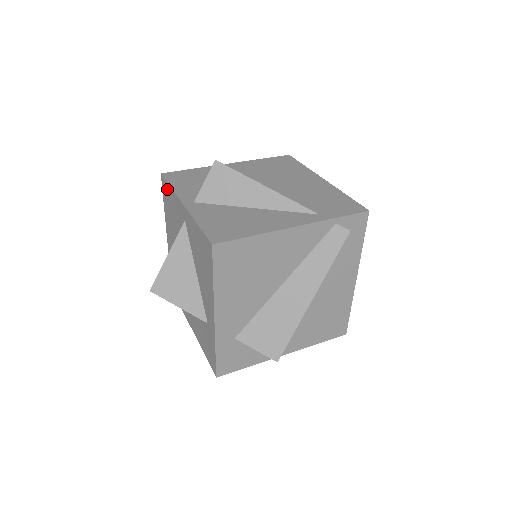
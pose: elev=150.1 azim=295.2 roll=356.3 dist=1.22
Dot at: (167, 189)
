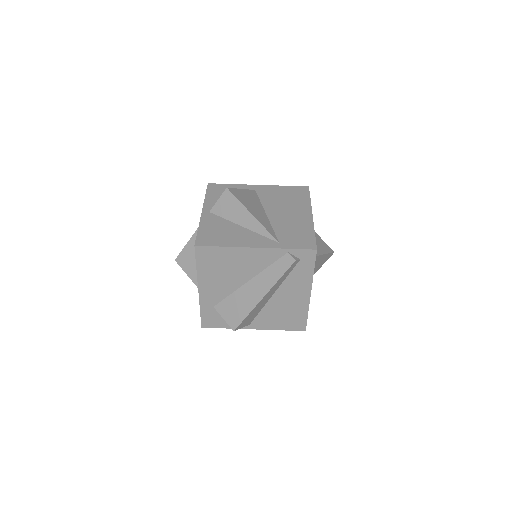
Dot at: occluded
